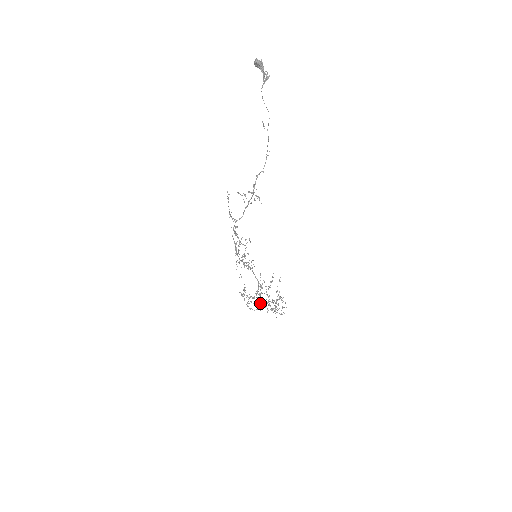
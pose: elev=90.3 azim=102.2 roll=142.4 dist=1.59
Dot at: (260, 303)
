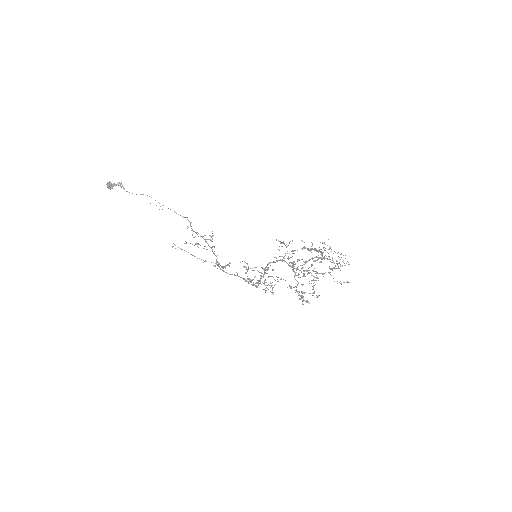
Dot at: occluded
